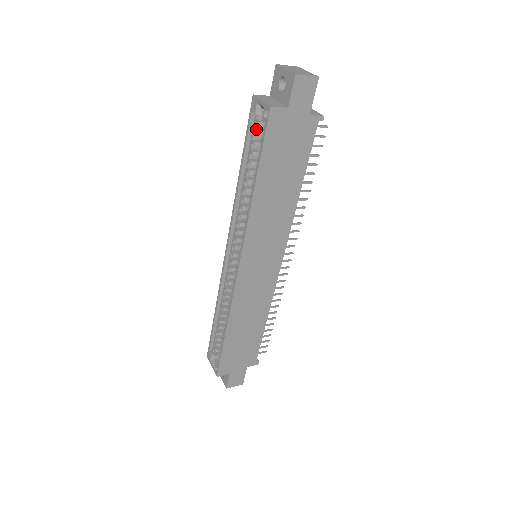
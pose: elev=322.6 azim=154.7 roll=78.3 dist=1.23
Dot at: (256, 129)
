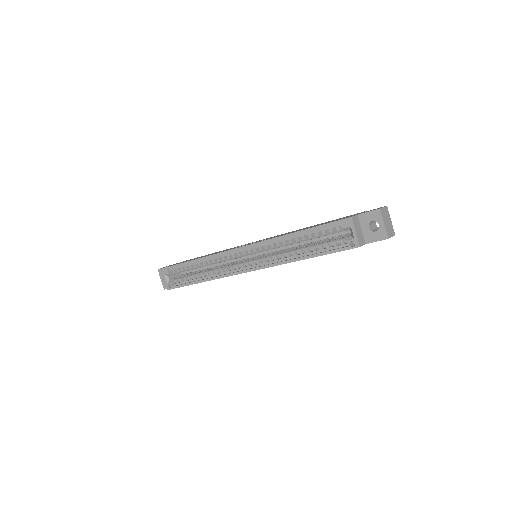
Dot at: (332, 227)
